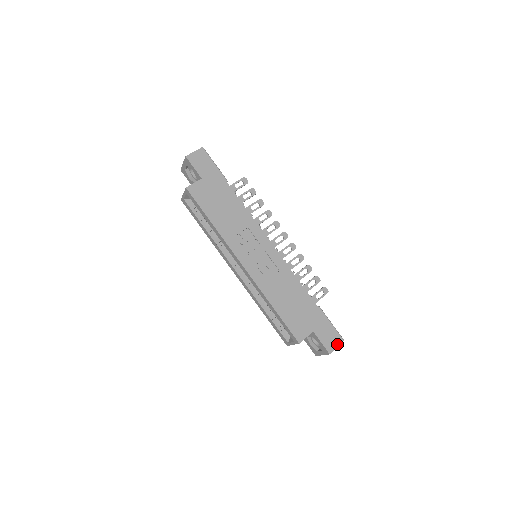
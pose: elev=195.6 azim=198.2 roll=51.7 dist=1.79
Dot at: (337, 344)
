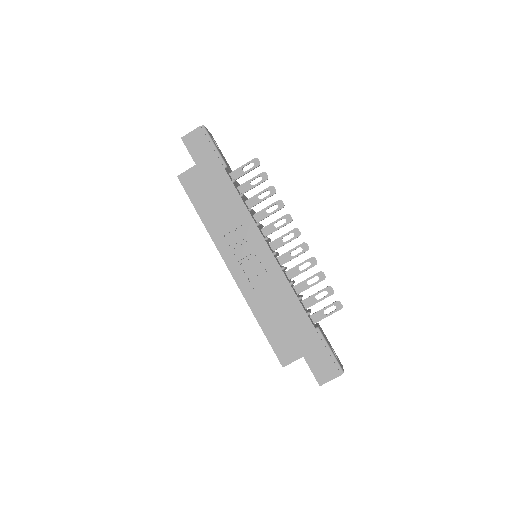
Dot at: (332, 376)
